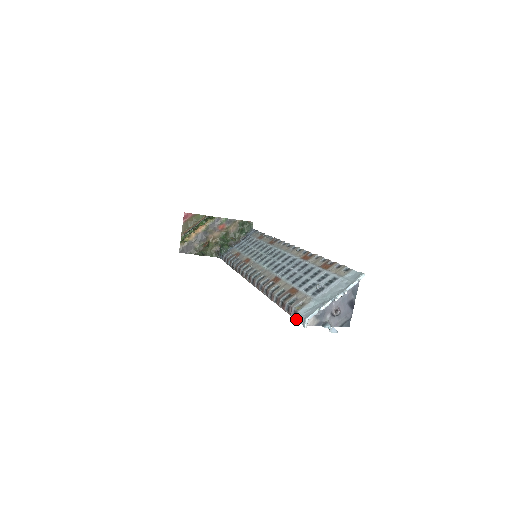
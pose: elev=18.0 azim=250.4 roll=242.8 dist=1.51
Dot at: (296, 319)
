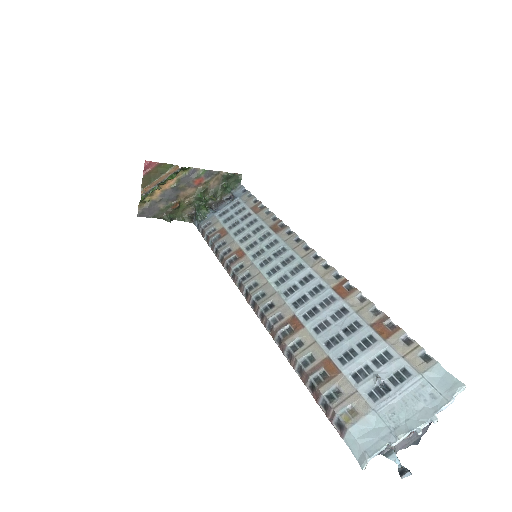
Dot at: (343, 438)
